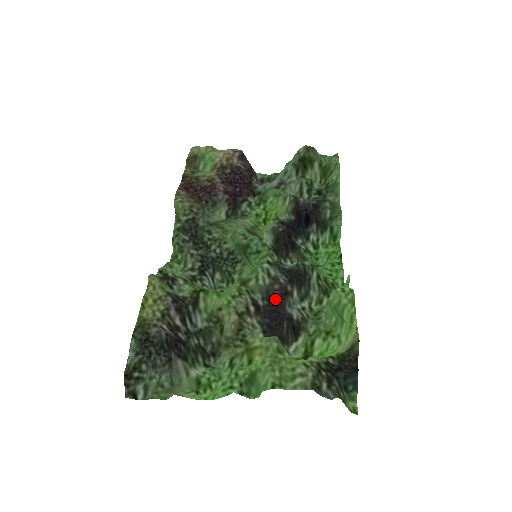
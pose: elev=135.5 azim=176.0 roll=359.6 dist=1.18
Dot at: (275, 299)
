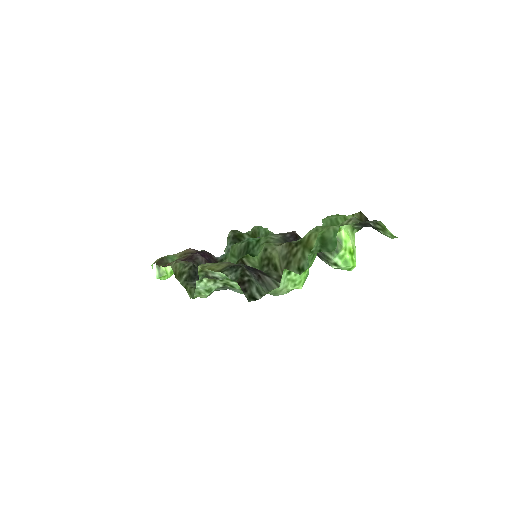
Dot at: occluded
